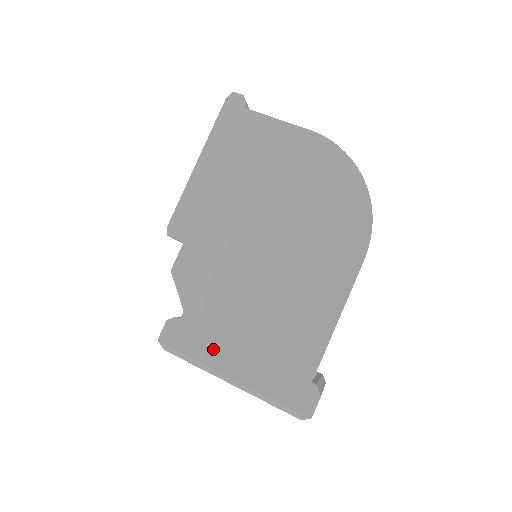
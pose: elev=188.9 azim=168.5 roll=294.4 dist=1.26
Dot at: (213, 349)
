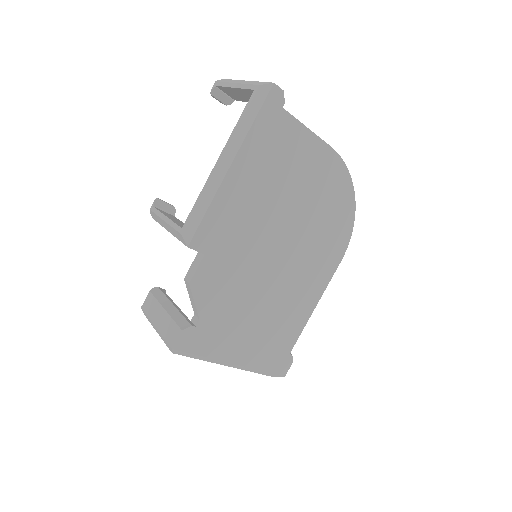
Dot at: (223, 346)
